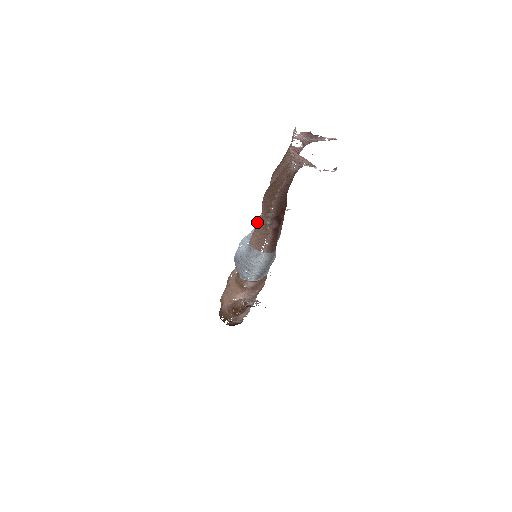
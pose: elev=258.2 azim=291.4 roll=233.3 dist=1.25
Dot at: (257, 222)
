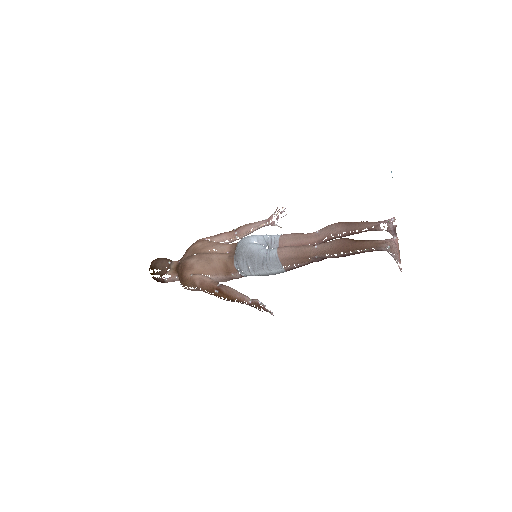
Dot at: (288, 238)
